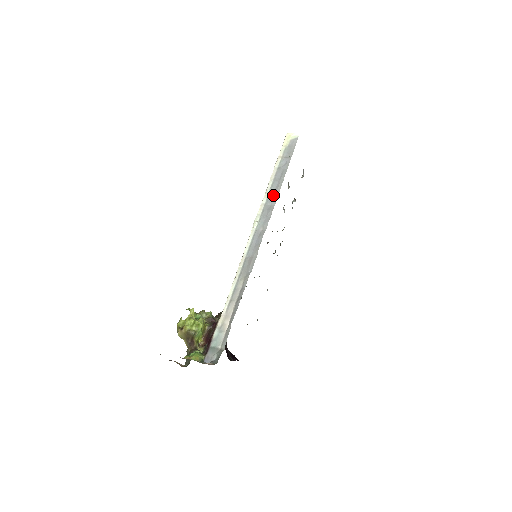
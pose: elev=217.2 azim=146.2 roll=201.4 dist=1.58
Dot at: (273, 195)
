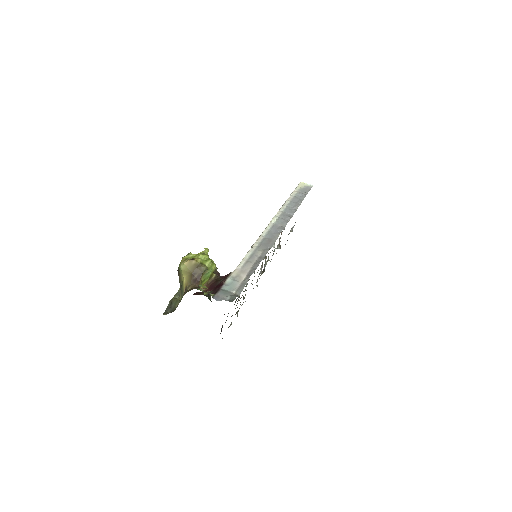
Dot at: (291, 209)
